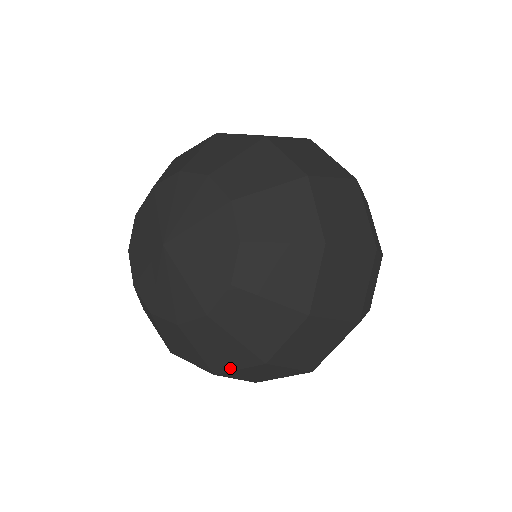
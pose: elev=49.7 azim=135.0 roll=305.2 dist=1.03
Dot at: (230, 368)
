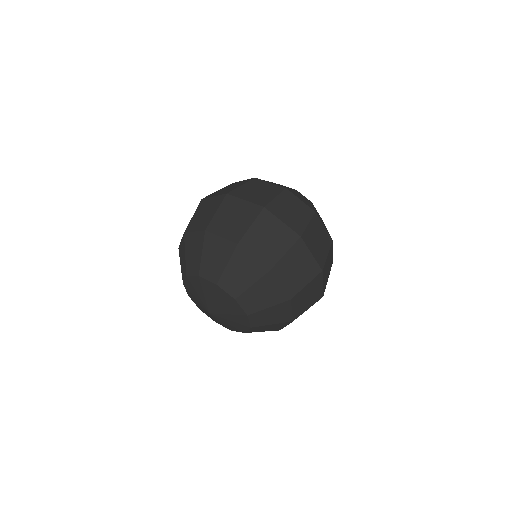
Dot at: (282, 327)
